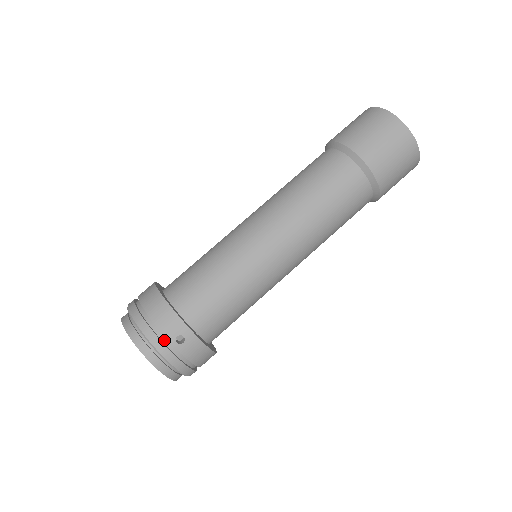
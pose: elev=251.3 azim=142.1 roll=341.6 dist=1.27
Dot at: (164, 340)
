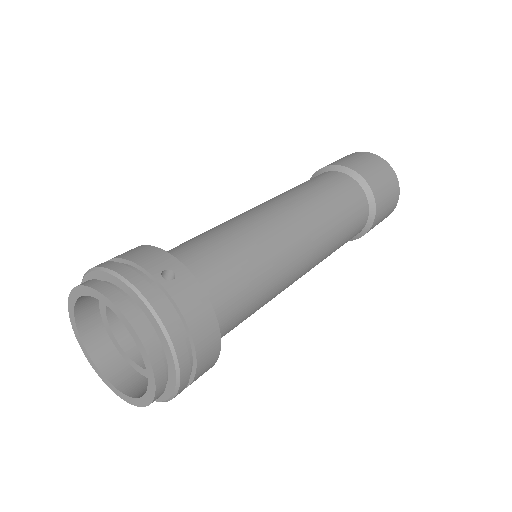
Dot at: (142, 278)
